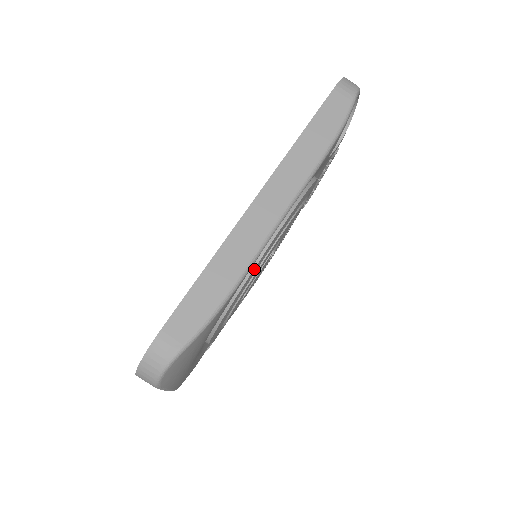
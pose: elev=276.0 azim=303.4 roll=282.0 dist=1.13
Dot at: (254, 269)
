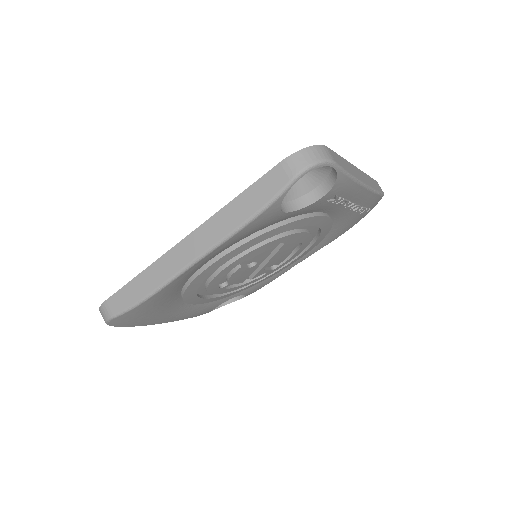
Dot at: (193, 282)
